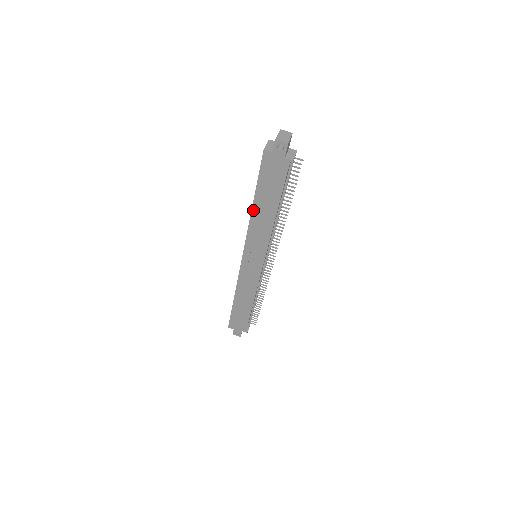
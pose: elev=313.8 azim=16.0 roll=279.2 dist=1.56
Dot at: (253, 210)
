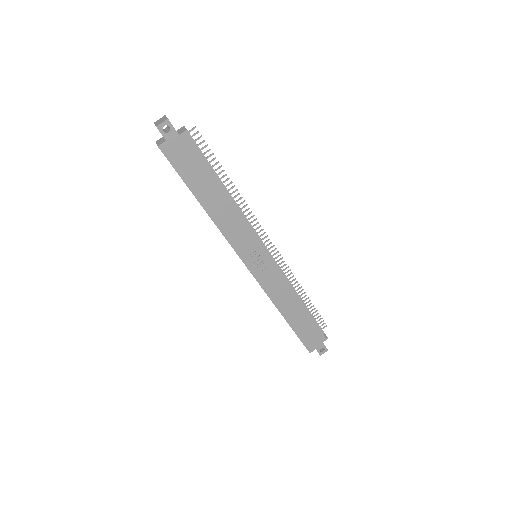
Dot at: (208, 211)
